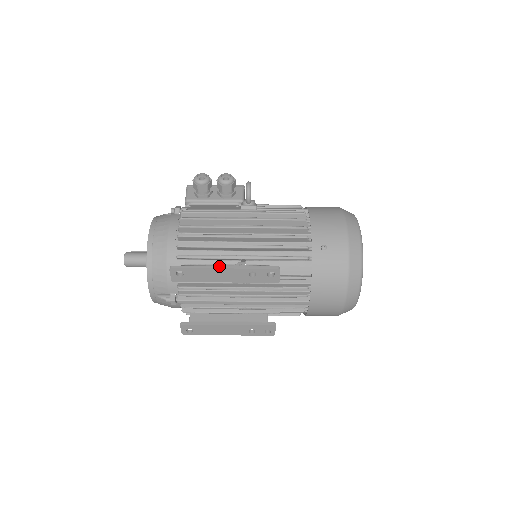
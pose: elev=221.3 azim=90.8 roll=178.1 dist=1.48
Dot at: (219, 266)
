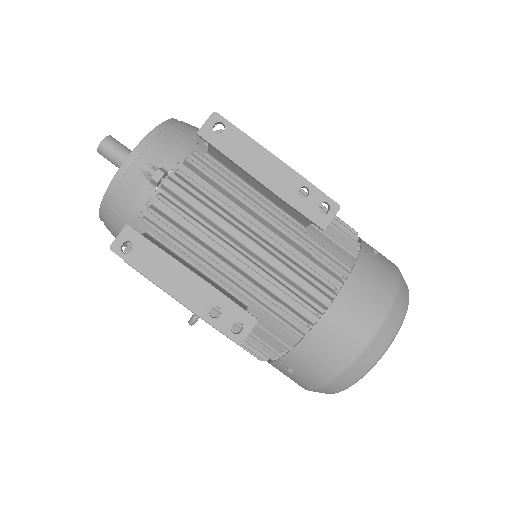
Dot at: (272, 154)
